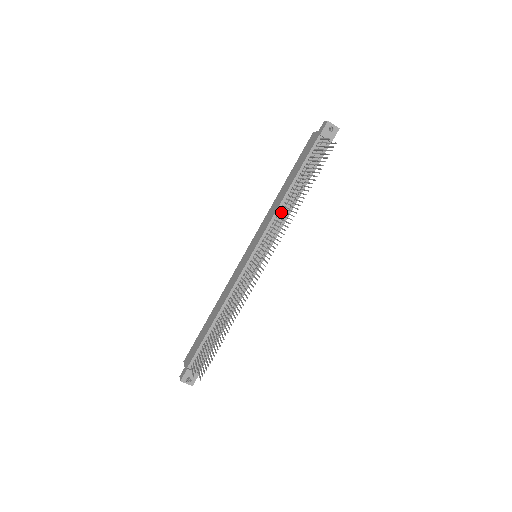
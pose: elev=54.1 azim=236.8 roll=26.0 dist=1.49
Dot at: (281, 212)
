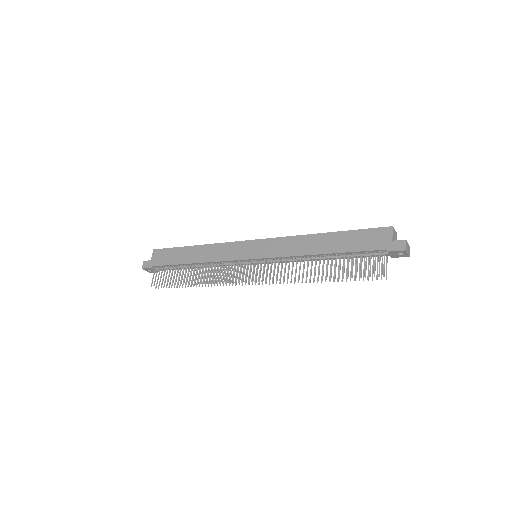
Dot at: (300, 258)
